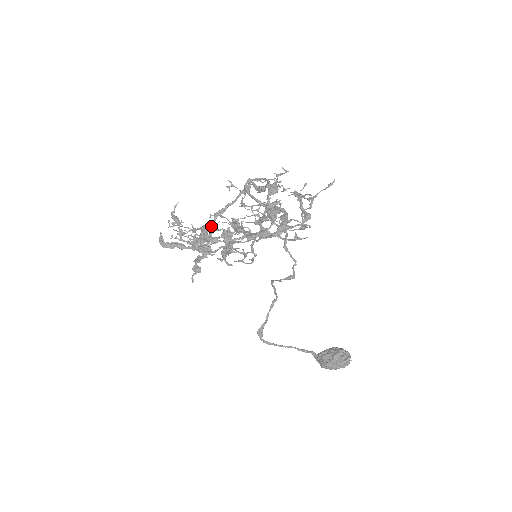
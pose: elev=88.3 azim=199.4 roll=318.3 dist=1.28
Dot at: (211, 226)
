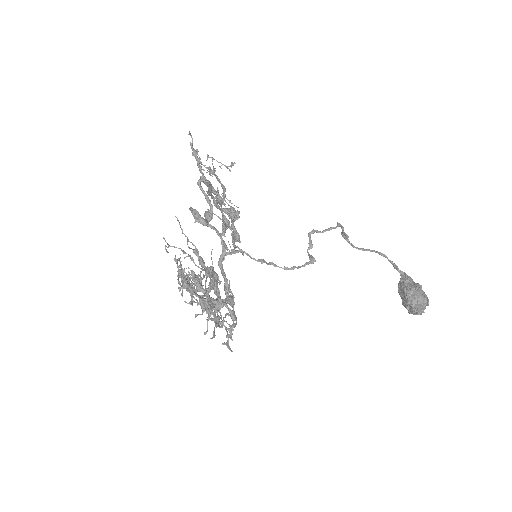
Dot at: (181, 279)
